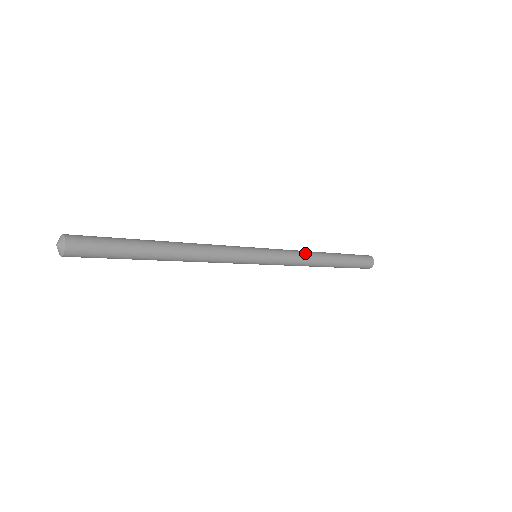
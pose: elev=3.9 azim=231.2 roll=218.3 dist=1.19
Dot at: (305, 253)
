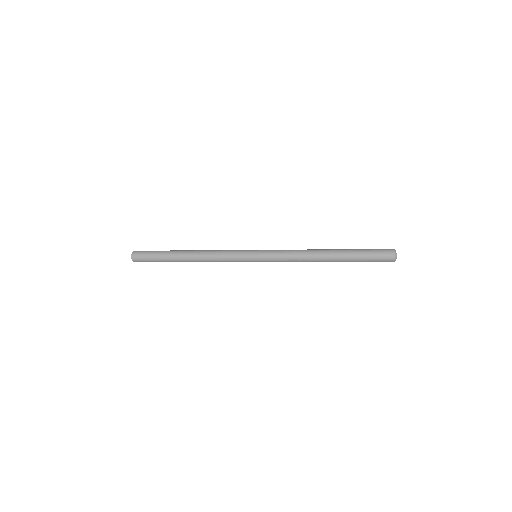
Dot at: (301, 255)
